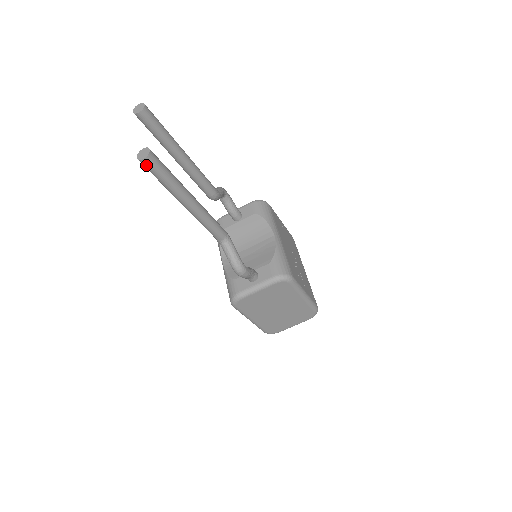
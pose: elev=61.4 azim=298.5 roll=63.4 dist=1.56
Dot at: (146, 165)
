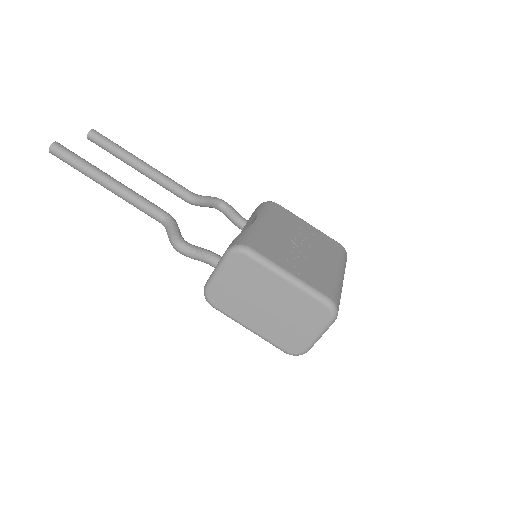
Dot at: (55, 155)
